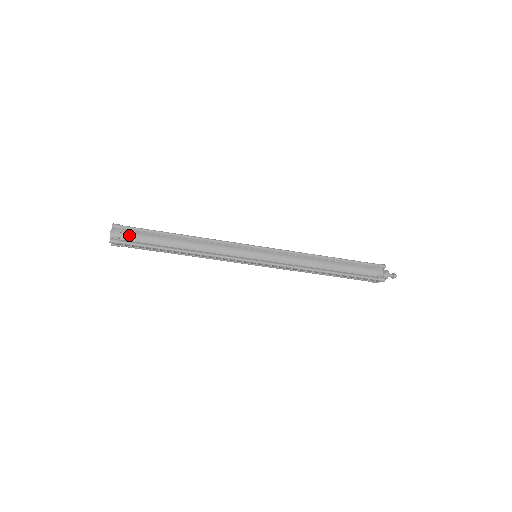
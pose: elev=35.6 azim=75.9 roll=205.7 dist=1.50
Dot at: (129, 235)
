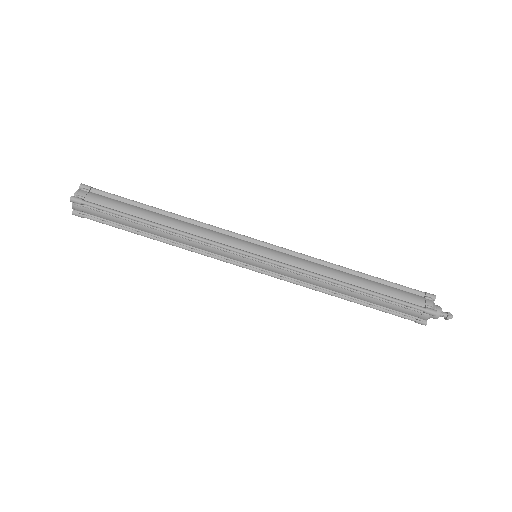
Dot at: (97, 197)
